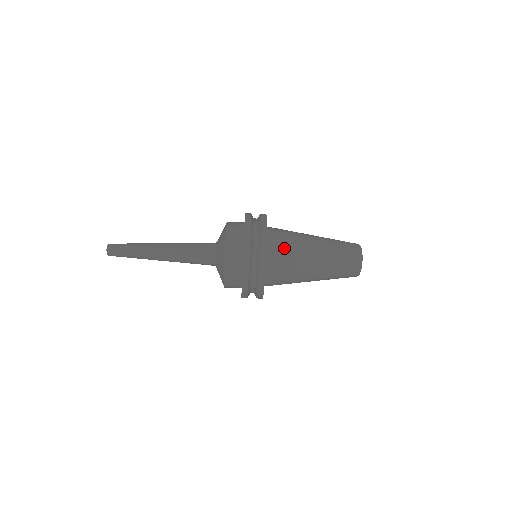
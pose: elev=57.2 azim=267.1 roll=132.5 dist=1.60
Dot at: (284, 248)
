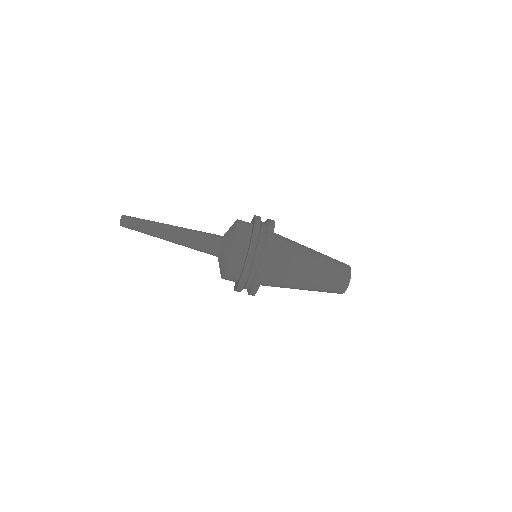
Dot at: (286, 242)
